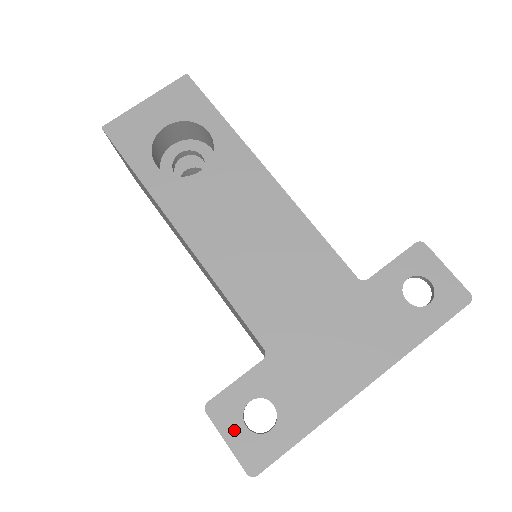
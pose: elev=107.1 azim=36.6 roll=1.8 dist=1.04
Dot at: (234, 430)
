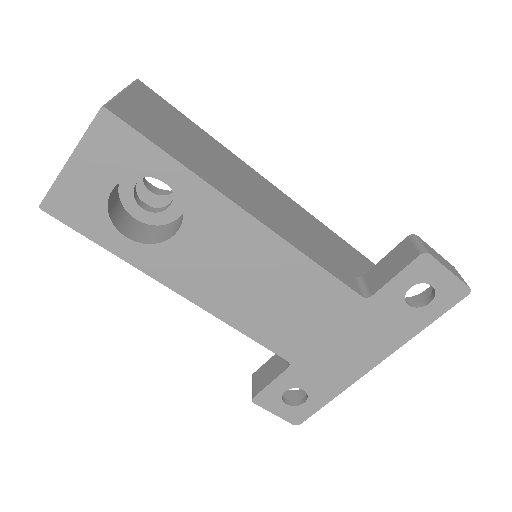
Dot at: (278, 408)
